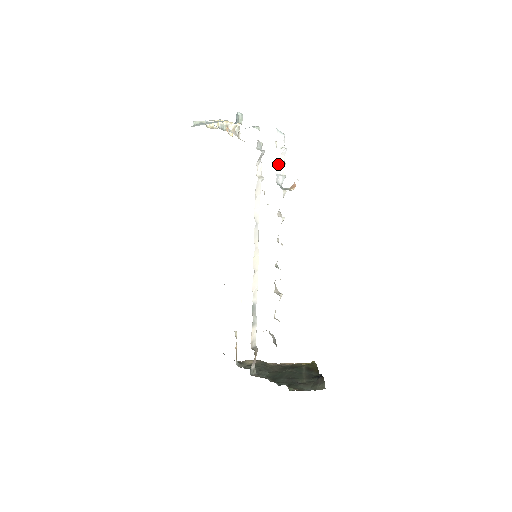
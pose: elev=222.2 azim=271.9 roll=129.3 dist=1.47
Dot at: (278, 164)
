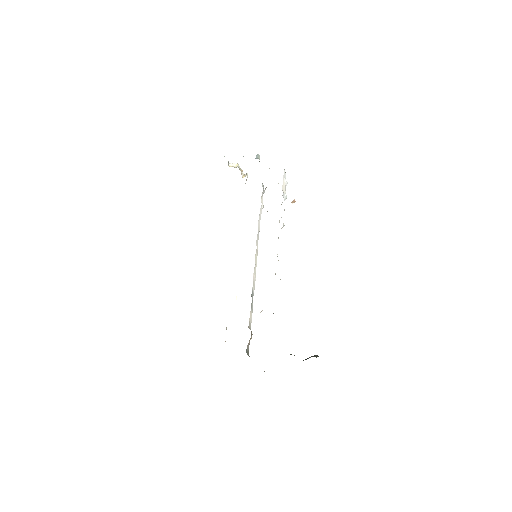
Dot at: (283, 187)
